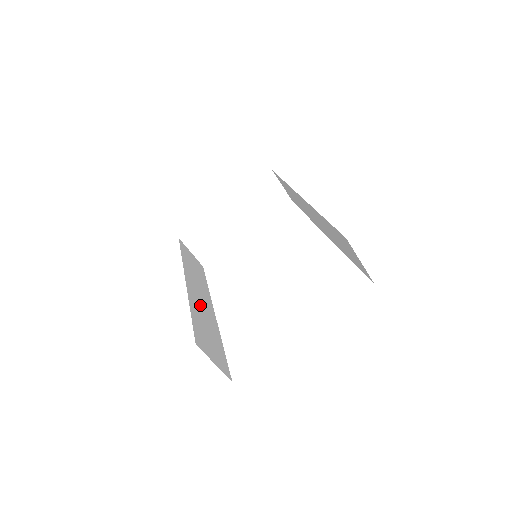
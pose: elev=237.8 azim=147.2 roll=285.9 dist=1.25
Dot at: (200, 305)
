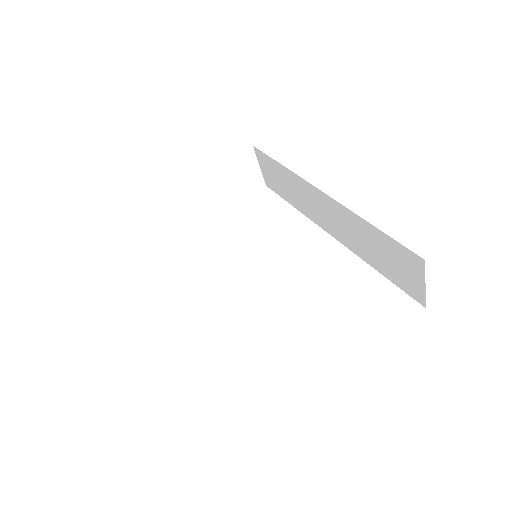
Dot at: occluded
